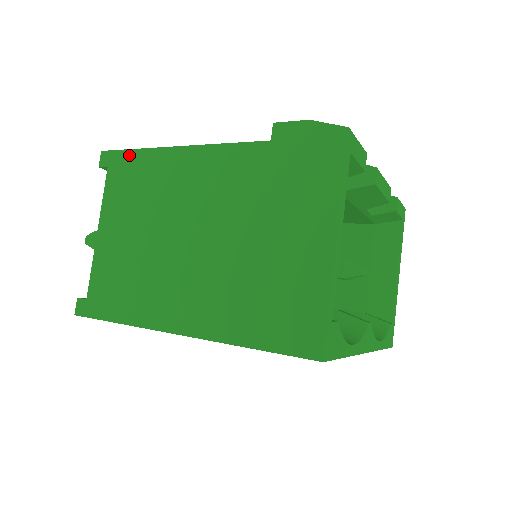
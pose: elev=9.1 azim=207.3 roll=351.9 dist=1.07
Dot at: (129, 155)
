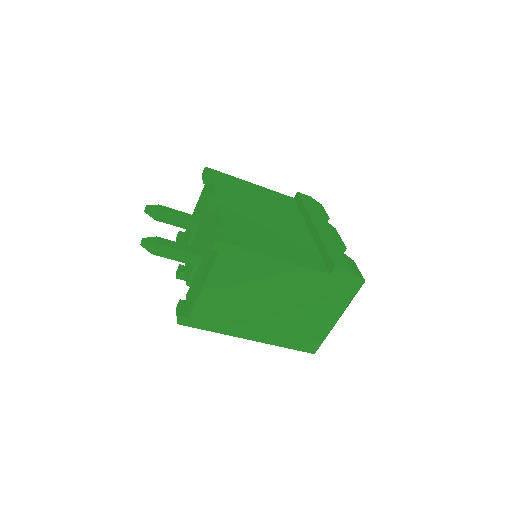
Dot at: (239, 251)
